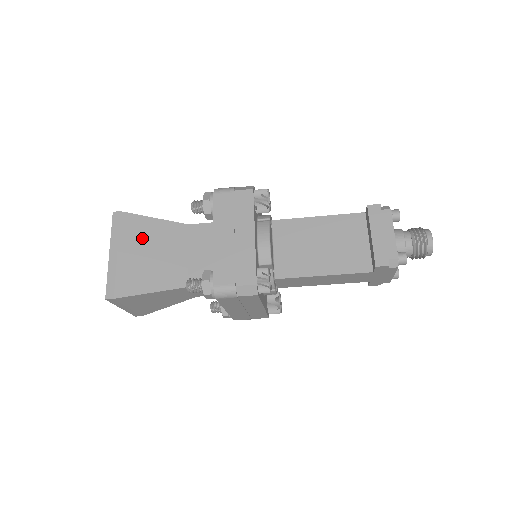
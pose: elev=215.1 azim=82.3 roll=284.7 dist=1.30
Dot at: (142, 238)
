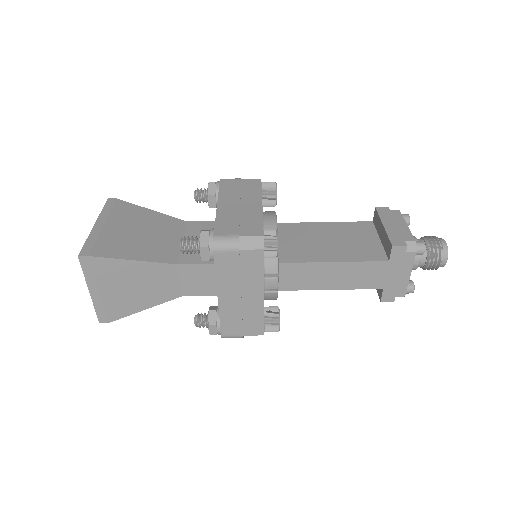
Dot at: (134, 220)
